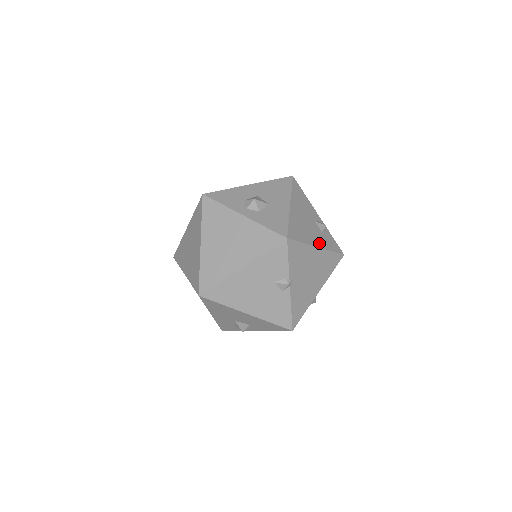
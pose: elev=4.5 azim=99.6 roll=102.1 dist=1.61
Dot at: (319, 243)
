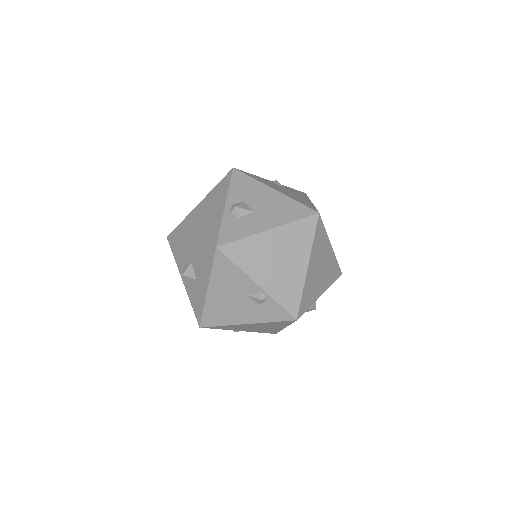
Dot at: (249, 319)
